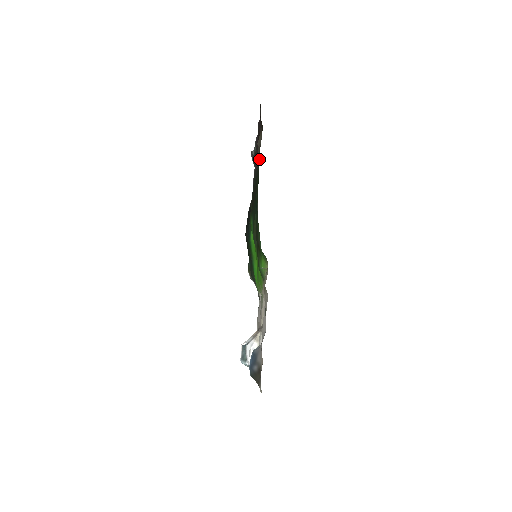
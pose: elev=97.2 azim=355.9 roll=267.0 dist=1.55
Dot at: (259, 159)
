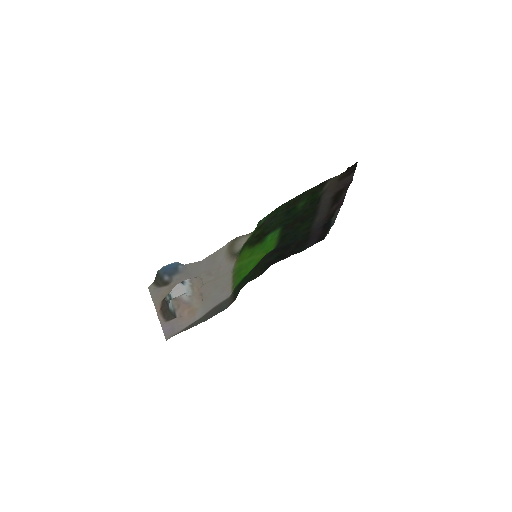
Dot at: (320, 184)
